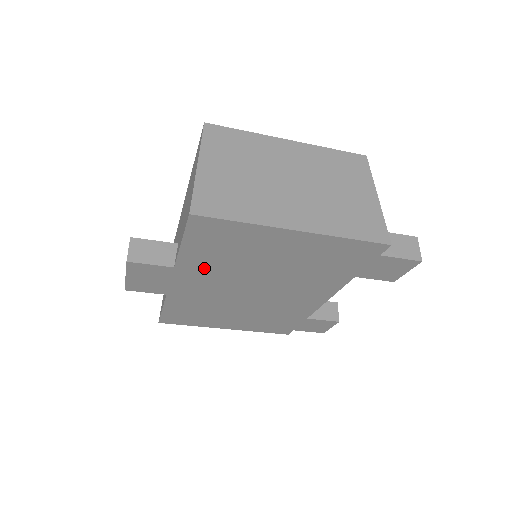
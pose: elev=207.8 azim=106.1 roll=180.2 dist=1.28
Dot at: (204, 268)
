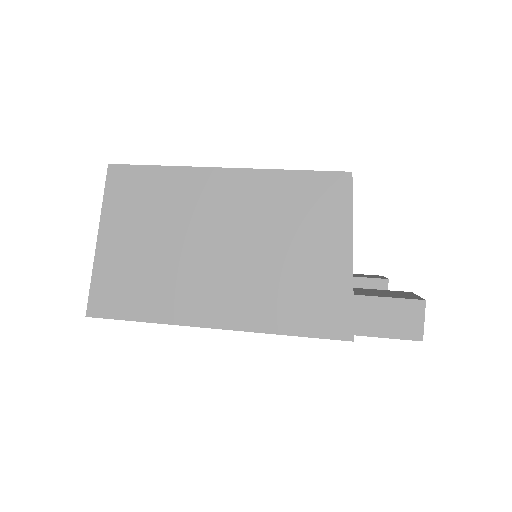
Dot at: occluded
